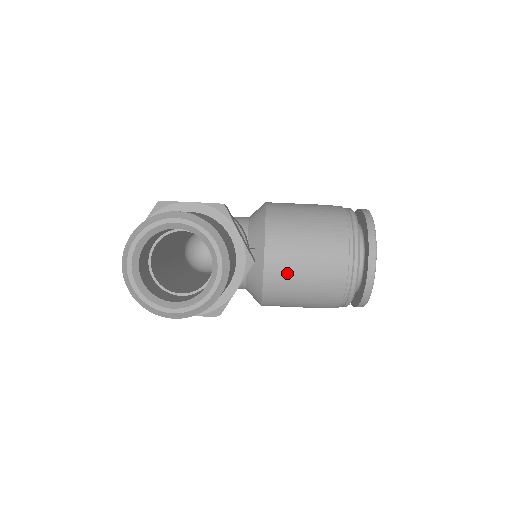
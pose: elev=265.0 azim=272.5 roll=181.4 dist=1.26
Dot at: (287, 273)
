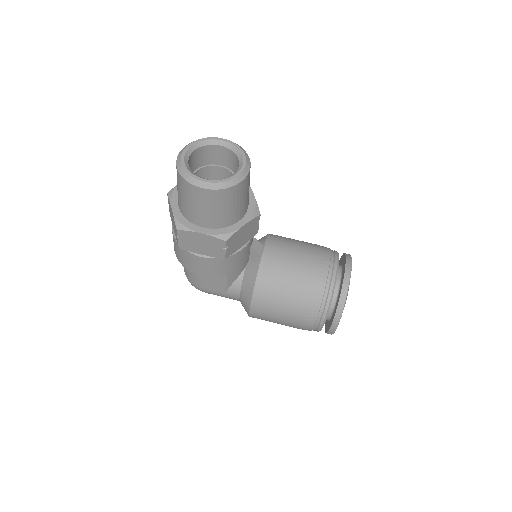
Dot at: (279, 265)
